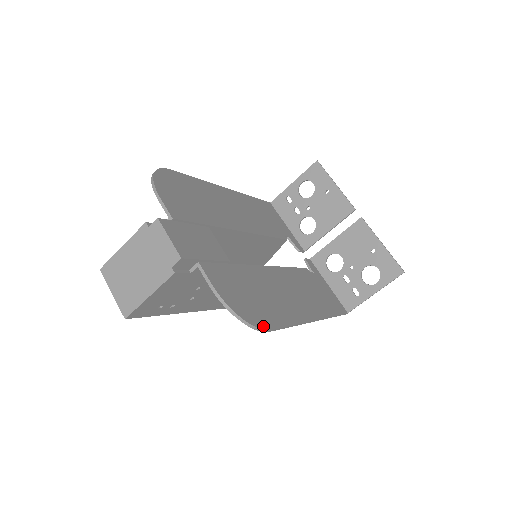
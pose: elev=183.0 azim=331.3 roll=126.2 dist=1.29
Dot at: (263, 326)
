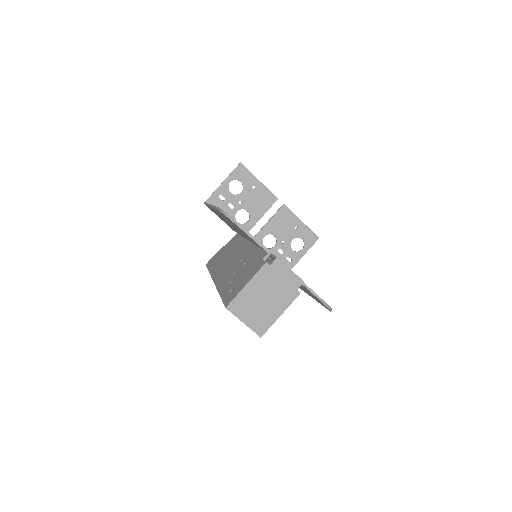
Dot at: occluded
